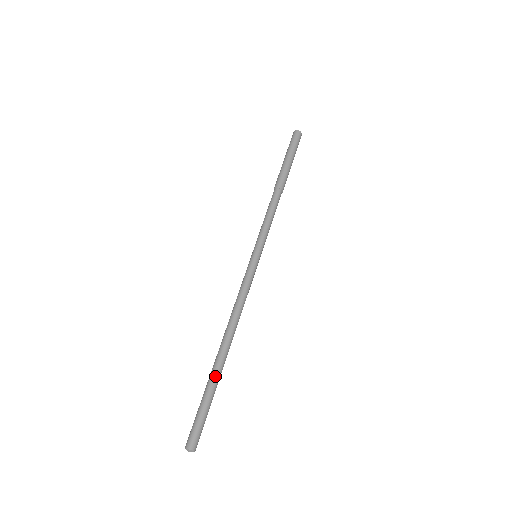
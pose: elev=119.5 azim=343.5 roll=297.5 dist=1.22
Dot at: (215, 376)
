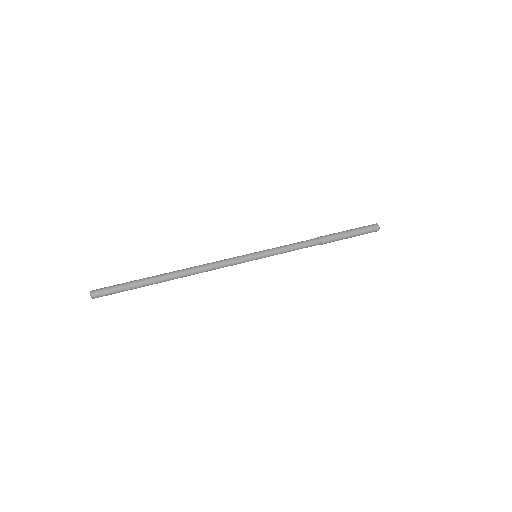
Dot at: (150, 279)
